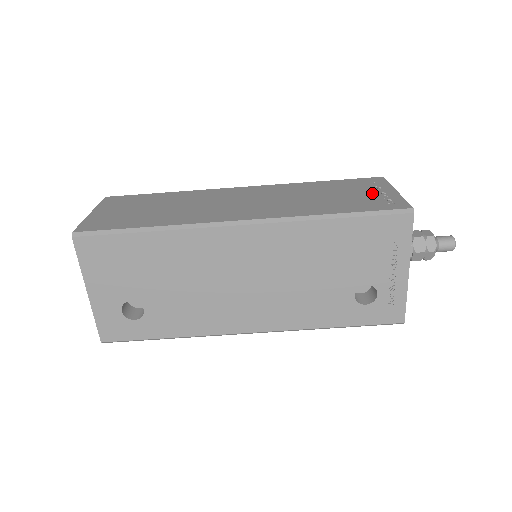
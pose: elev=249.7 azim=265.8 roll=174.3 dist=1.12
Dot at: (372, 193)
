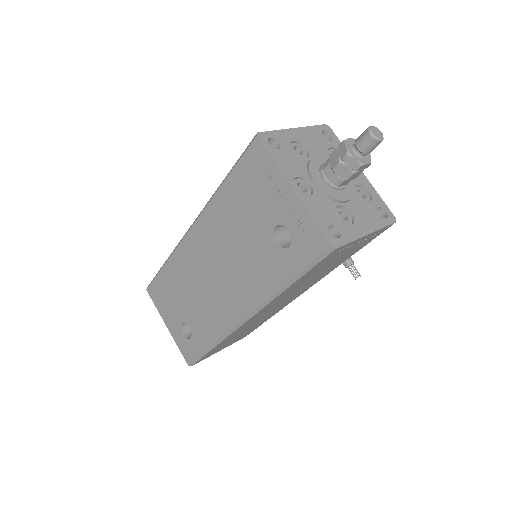
Dot at: occluded
